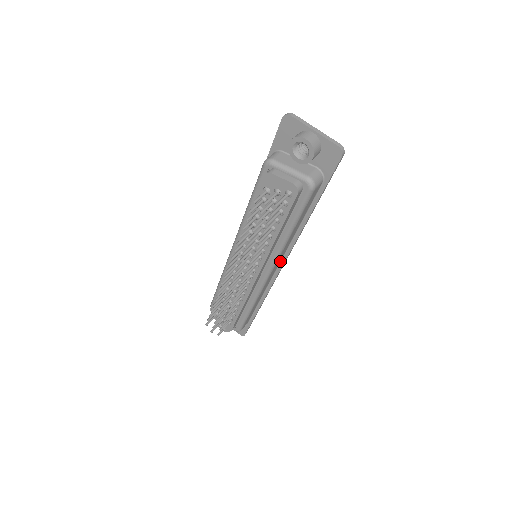
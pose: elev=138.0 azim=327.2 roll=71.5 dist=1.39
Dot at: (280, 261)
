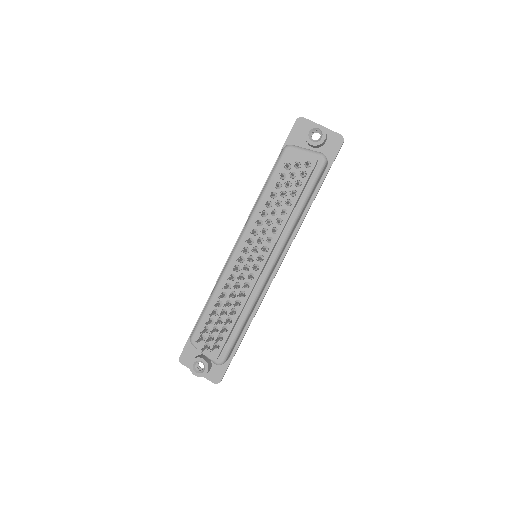
Dot at: (280, 258)
